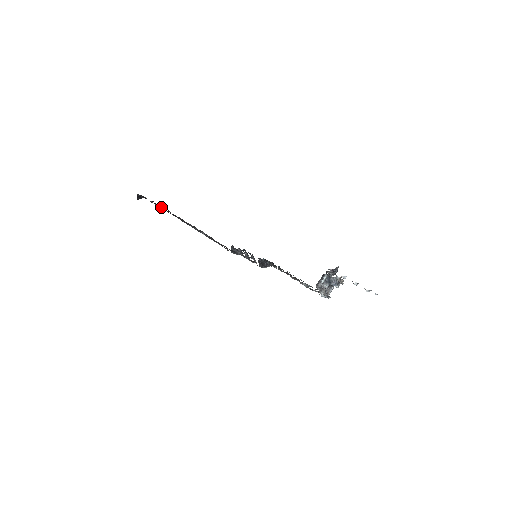
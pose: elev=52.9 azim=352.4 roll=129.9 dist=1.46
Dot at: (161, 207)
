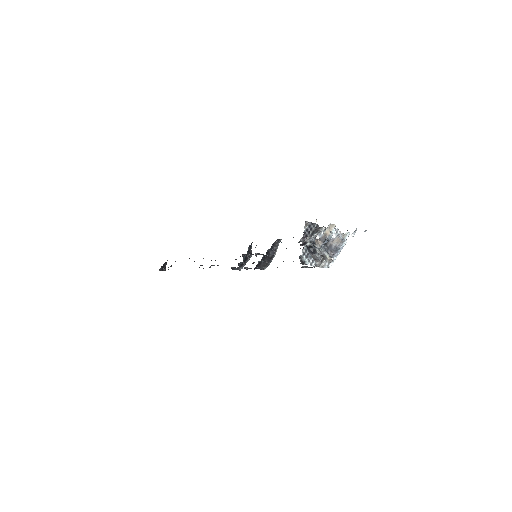
Dot at: occluded
